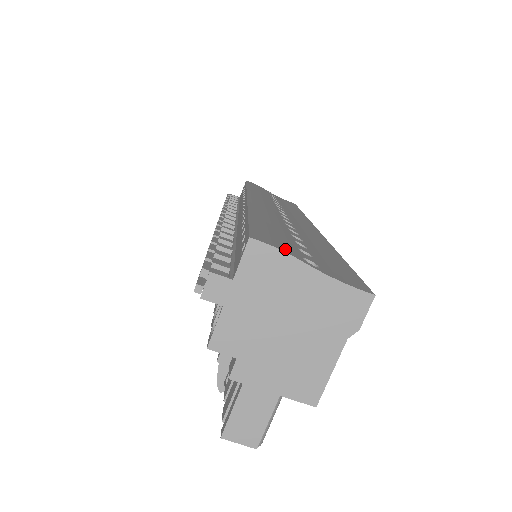
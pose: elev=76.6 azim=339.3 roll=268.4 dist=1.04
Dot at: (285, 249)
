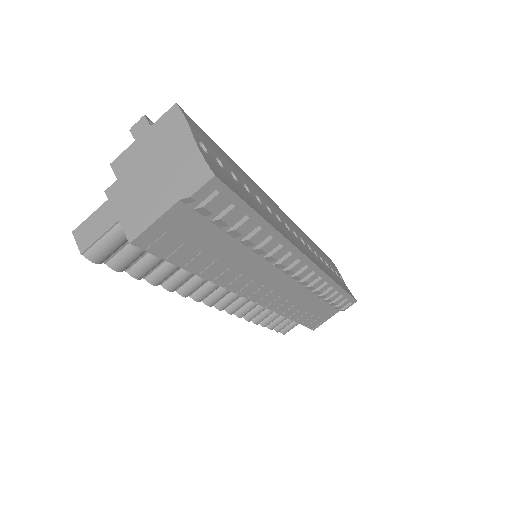
Dot at: (193, 127)
